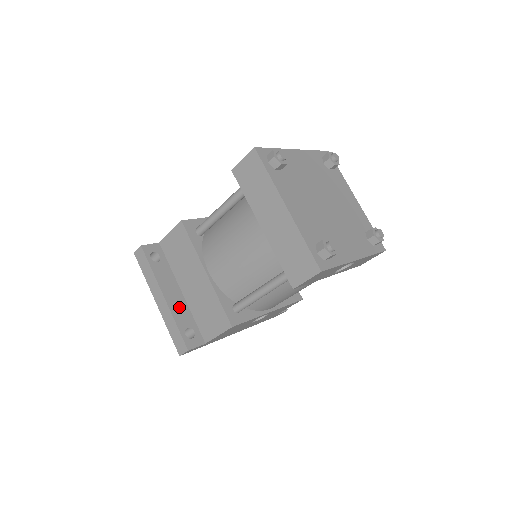
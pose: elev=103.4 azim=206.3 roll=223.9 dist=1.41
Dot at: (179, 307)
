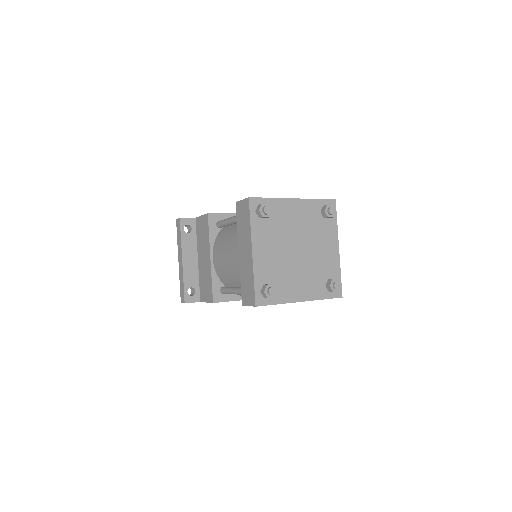
Dot at: (191, 271)
